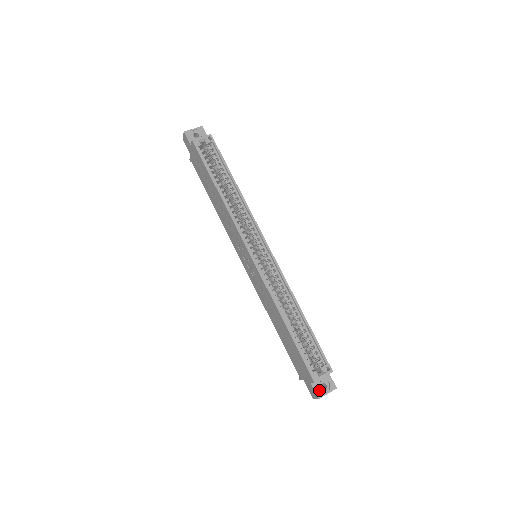
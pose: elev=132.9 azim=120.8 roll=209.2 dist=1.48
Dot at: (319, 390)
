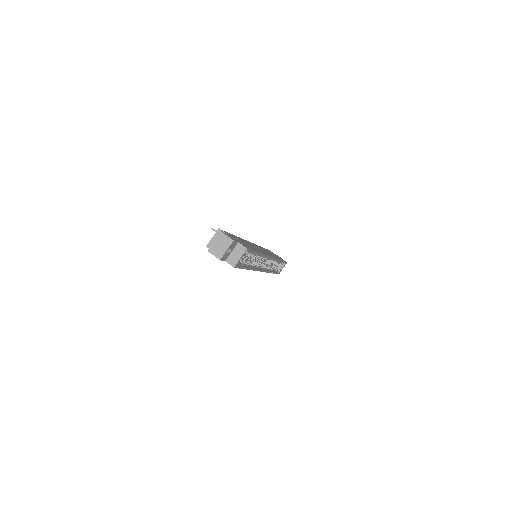
Dot at: occluded
